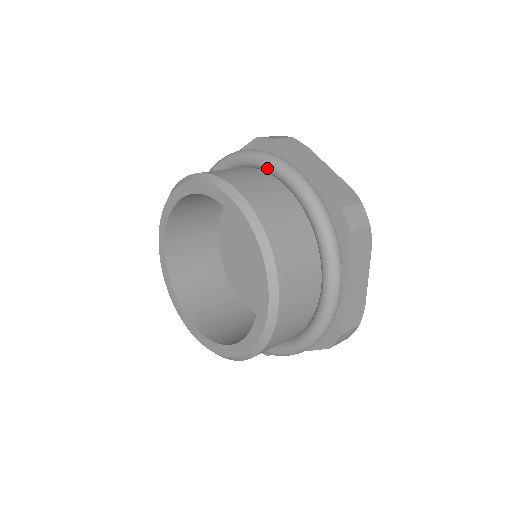
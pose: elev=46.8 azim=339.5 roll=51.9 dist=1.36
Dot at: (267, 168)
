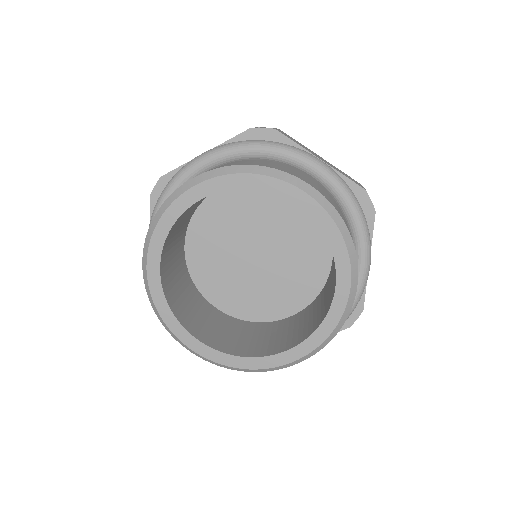
Dot at: (182, 183)
